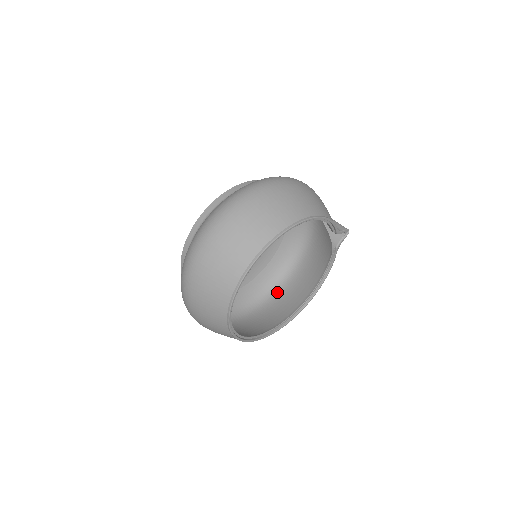
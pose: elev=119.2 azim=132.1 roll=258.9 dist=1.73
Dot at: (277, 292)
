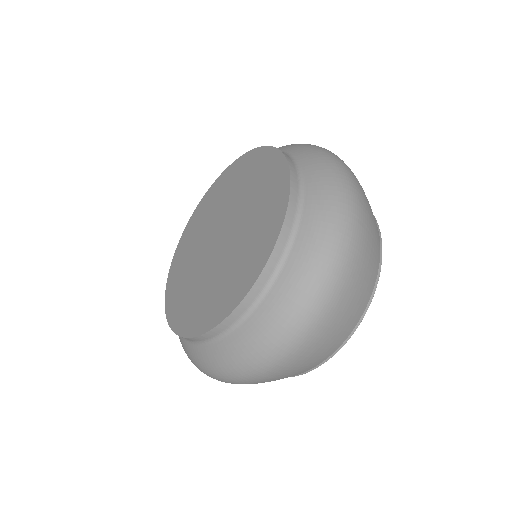
Dot at: occluded
